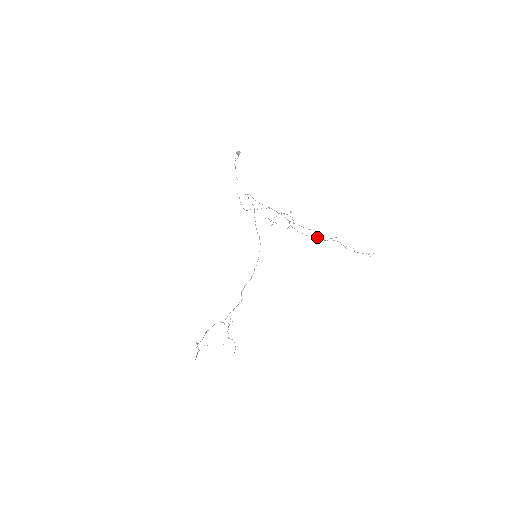
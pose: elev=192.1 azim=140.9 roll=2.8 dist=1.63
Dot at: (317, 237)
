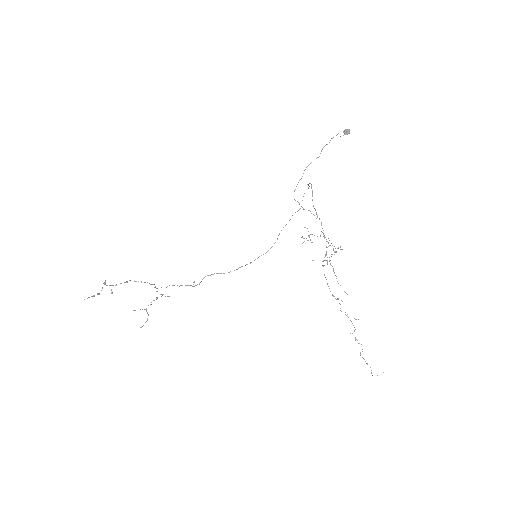
Dot at: occluded
